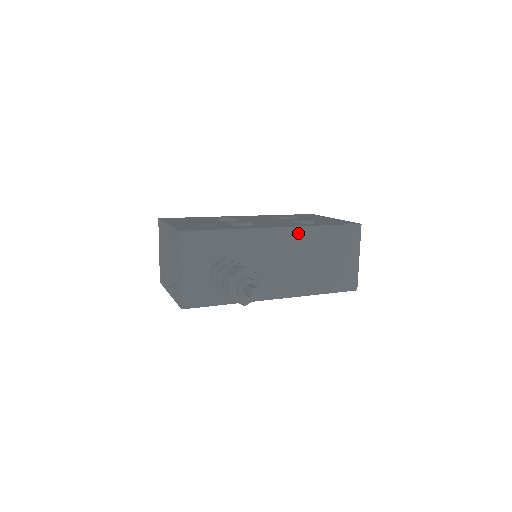
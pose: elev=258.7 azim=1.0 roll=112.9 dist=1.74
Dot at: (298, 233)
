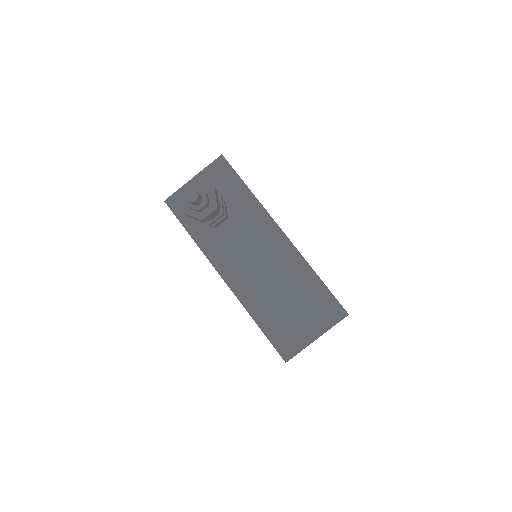
Dot at: (292, 254)
